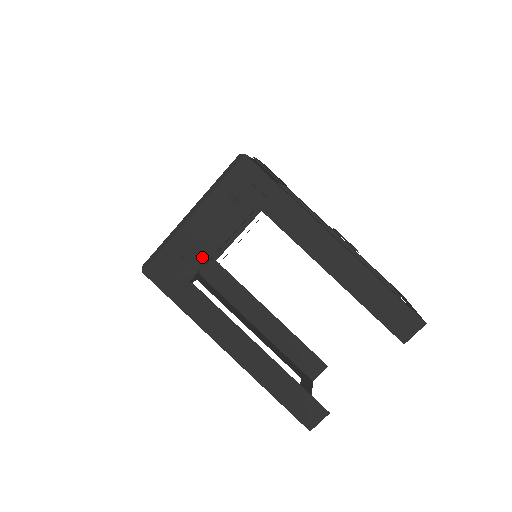
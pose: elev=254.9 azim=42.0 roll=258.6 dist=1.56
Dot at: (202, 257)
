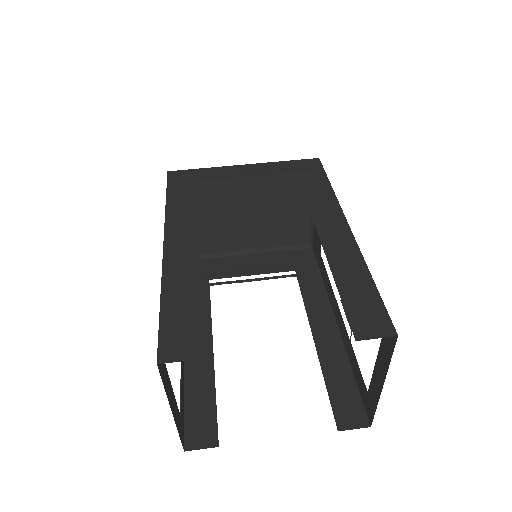
Dot at: (225, 181)
